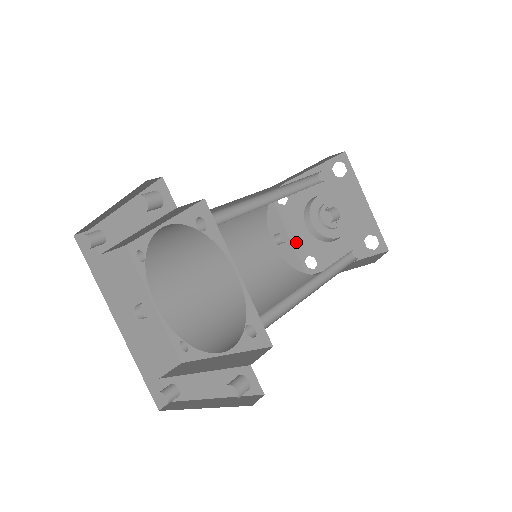
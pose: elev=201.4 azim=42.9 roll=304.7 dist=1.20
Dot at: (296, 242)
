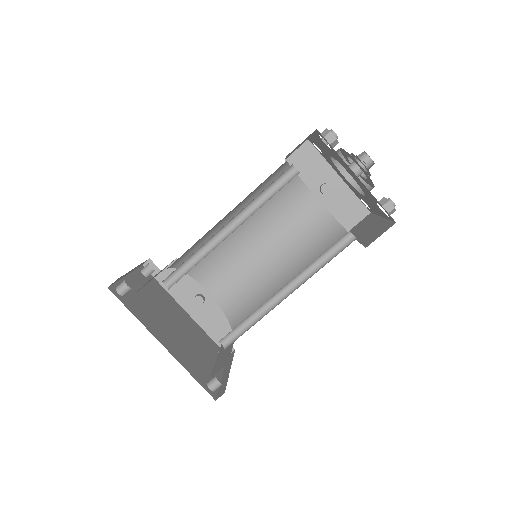
Dot at: (348, 185)
